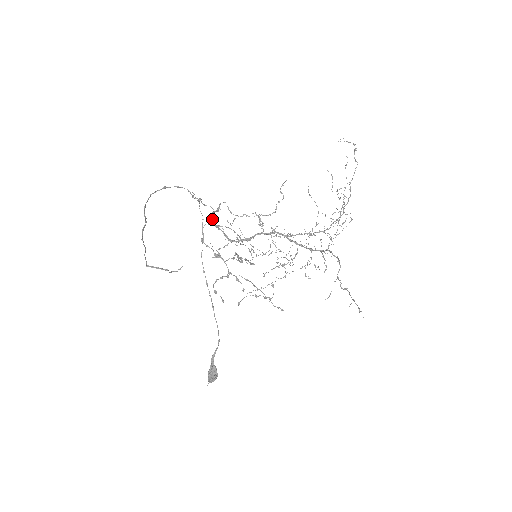
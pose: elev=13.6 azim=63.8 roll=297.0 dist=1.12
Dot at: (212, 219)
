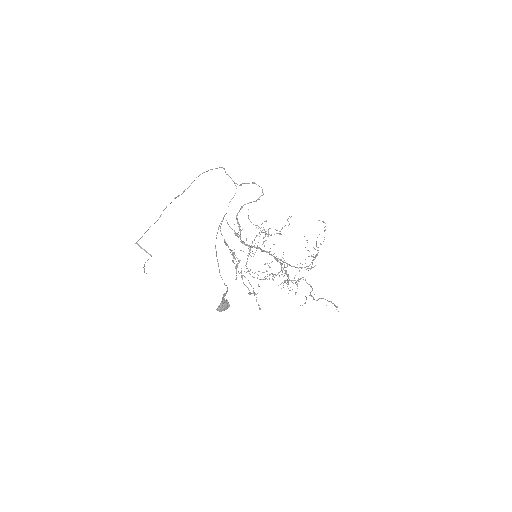
Dot at: occluded
